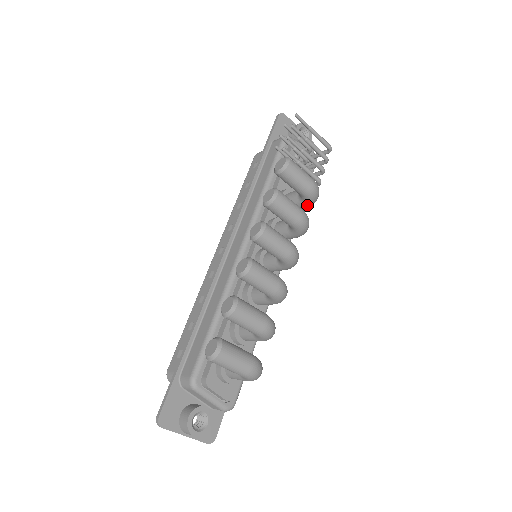
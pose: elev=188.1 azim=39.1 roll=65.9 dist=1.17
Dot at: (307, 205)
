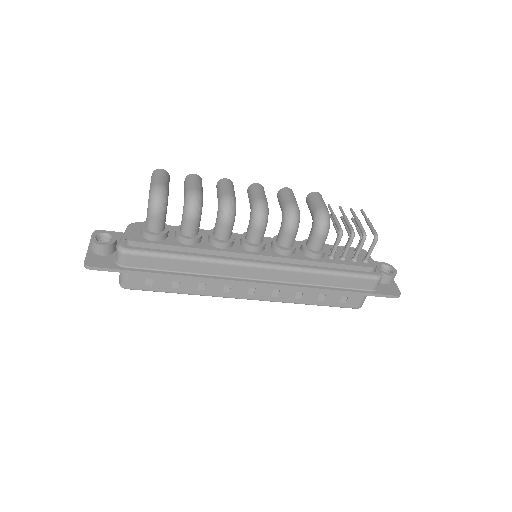
Dot at: (314, 228)
